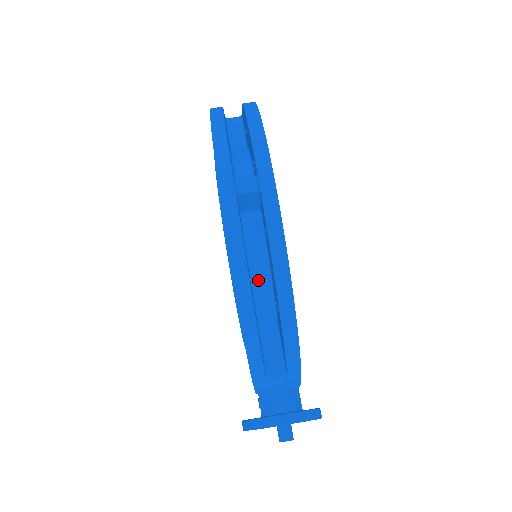
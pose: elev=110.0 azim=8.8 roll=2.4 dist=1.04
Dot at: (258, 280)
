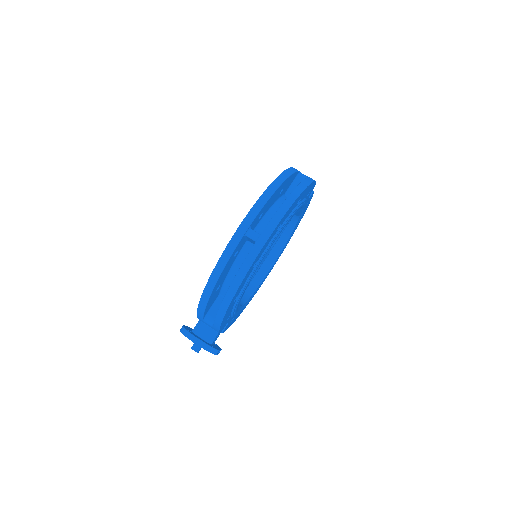
Dot at: (232, 276)
